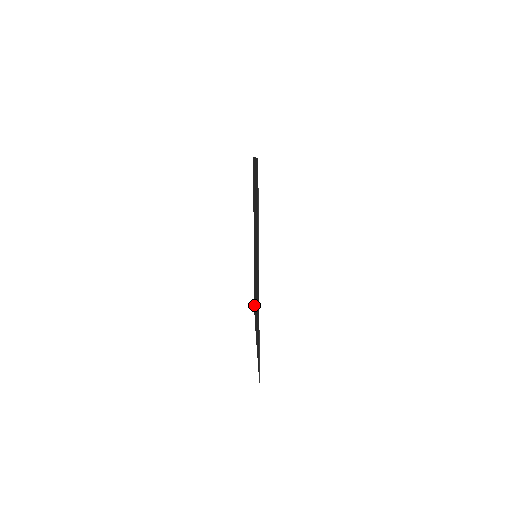
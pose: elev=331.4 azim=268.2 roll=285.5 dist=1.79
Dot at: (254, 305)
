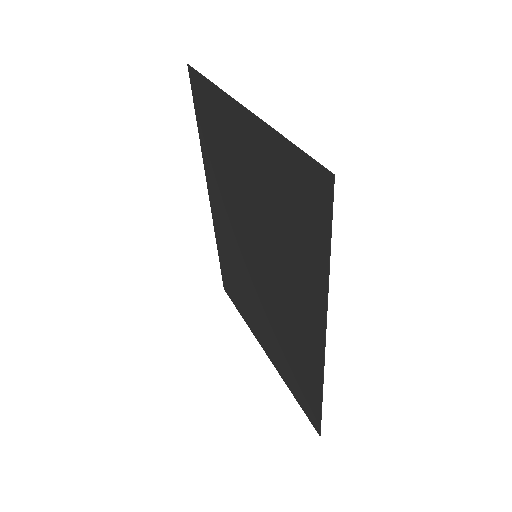
Dot at: (223, 277)
